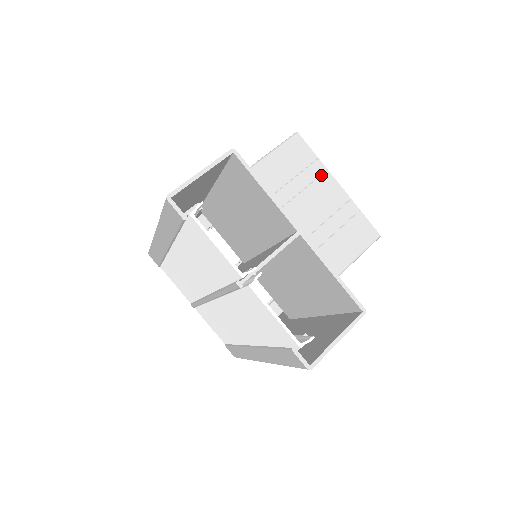
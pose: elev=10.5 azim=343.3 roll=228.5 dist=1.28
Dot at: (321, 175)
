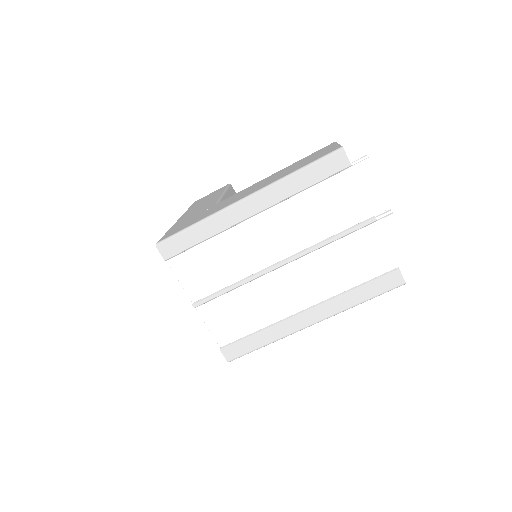
Dot at: occluded
